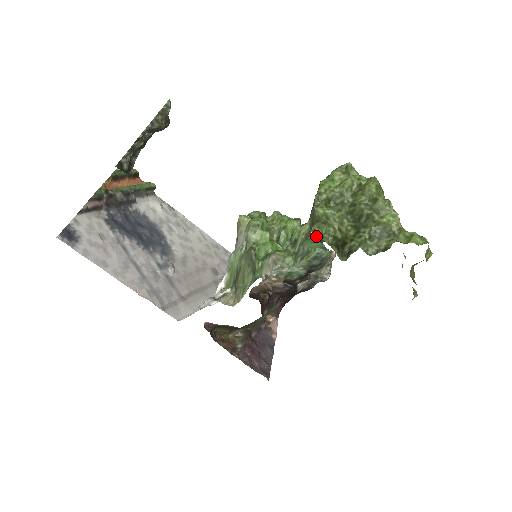
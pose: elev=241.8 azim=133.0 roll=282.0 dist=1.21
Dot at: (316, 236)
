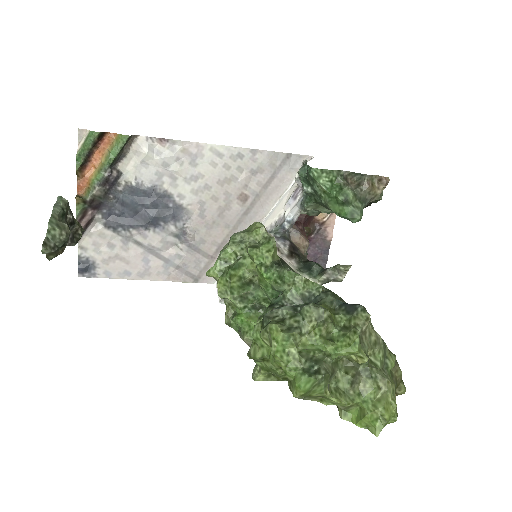
Dot at: (305, 278)
